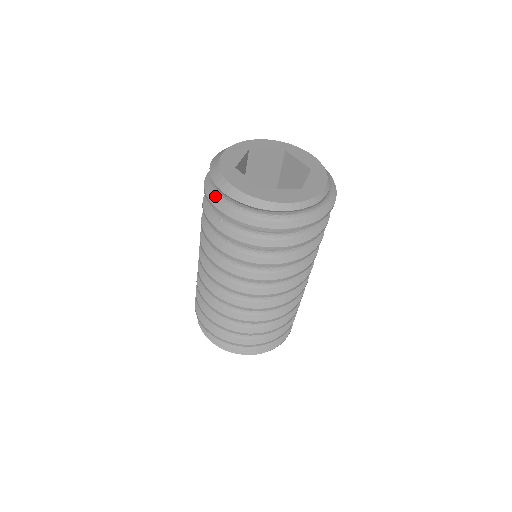
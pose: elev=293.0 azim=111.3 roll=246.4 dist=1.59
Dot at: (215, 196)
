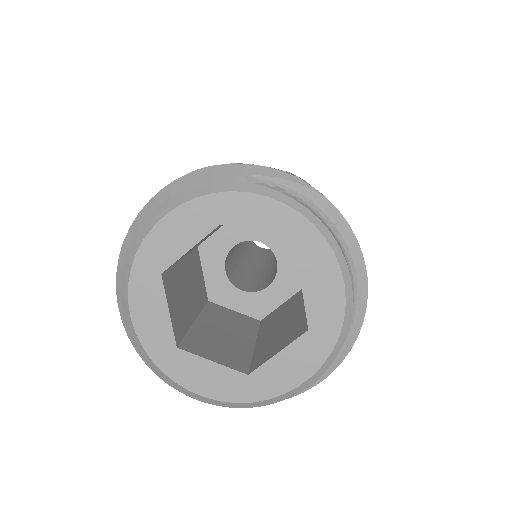
Dot at: occluded
